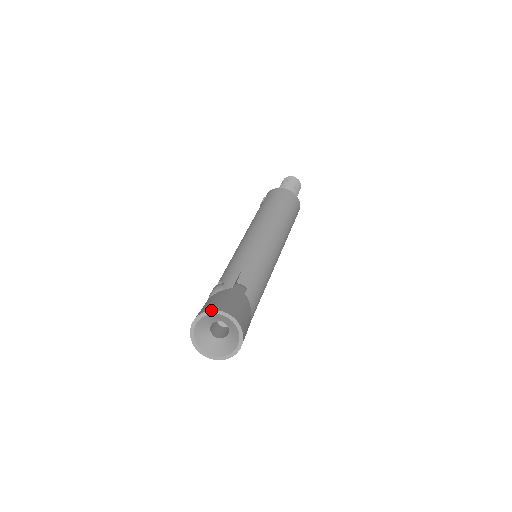
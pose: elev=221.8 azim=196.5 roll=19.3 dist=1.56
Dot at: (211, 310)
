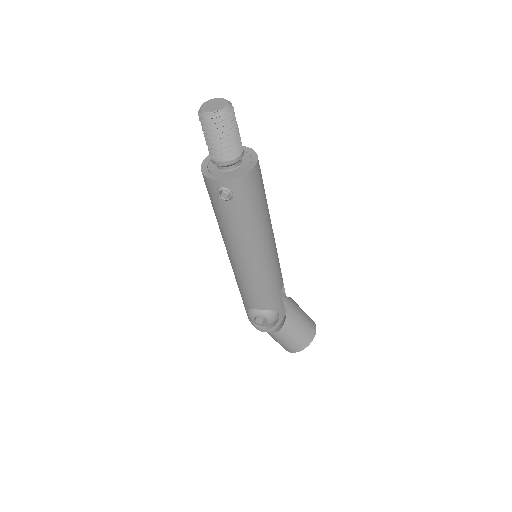
Dot at: occluded
